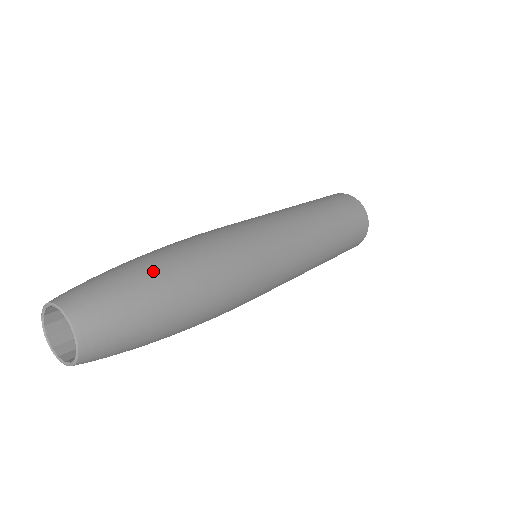
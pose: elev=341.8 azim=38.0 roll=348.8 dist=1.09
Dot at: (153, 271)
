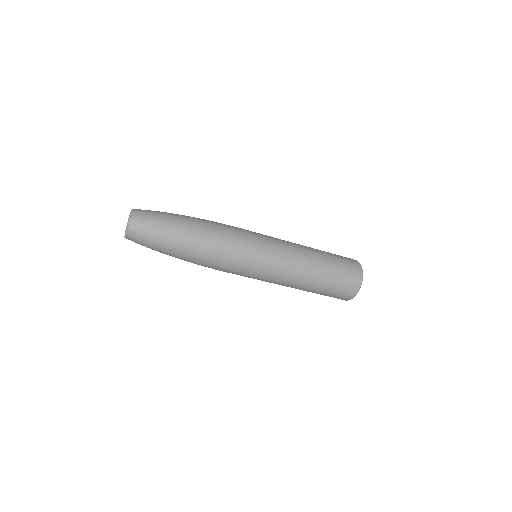
Dot at: occluded
